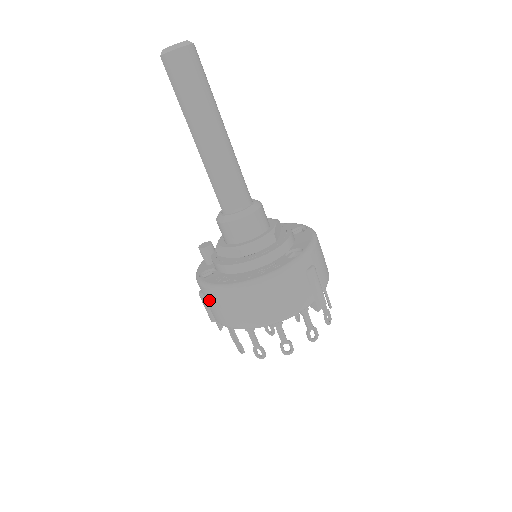
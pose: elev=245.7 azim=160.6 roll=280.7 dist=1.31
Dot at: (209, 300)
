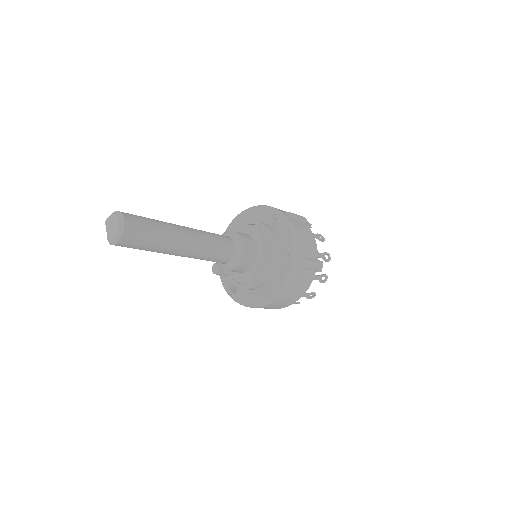
Dot at: occluded
